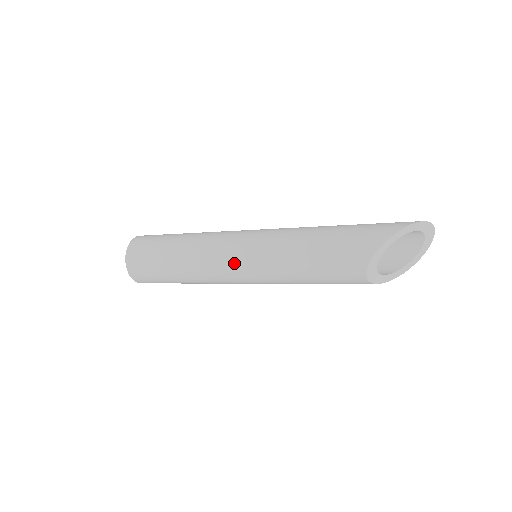
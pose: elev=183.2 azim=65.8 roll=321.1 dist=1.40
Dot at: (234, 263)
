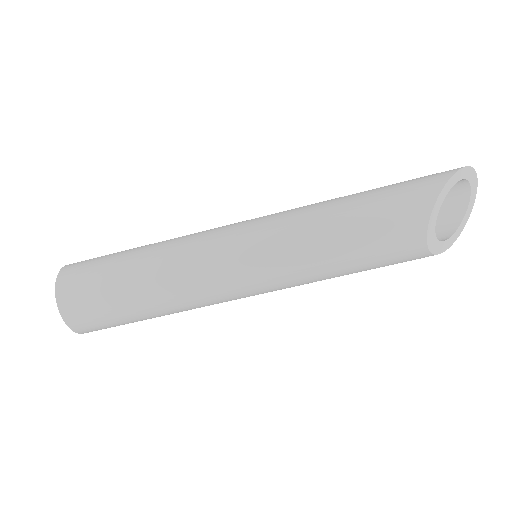
Dot at: (234, 260)
